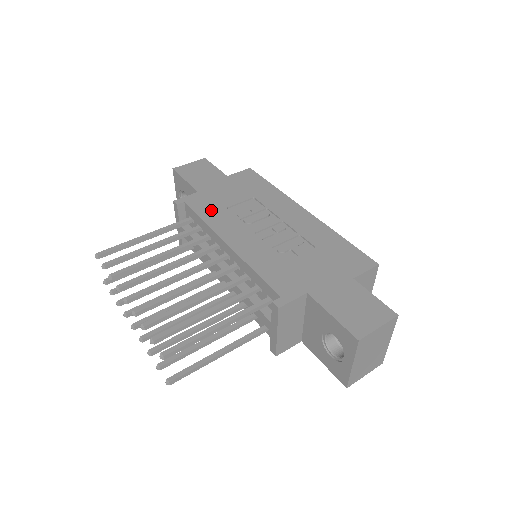
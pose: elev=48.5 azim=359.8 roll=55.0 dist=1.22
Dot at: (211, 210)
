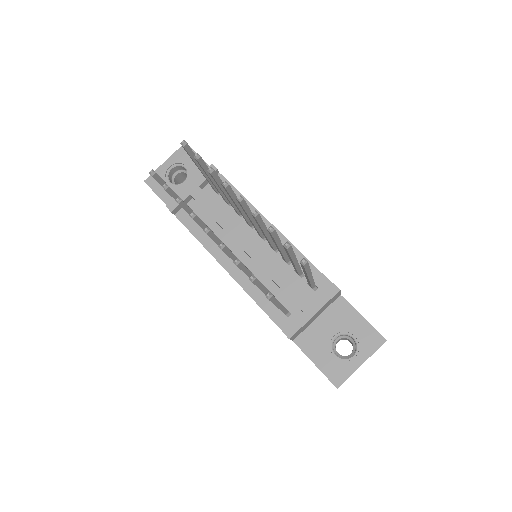
Dot at: occluded
